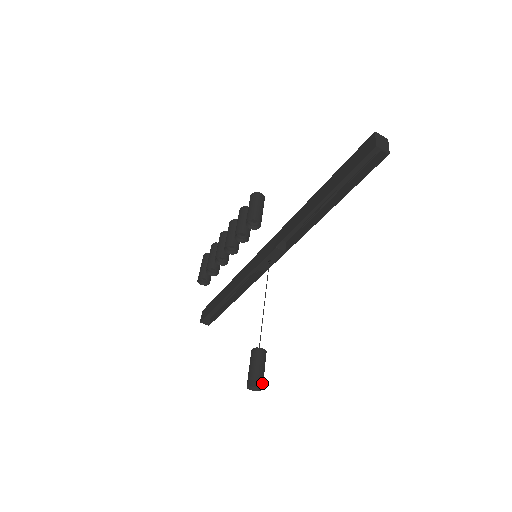
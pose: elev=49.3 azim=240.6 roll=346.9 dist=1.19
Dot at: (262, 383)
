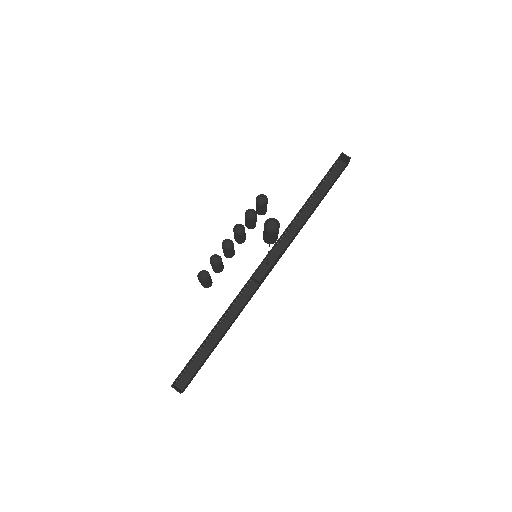
Dot at: (279, 225)
